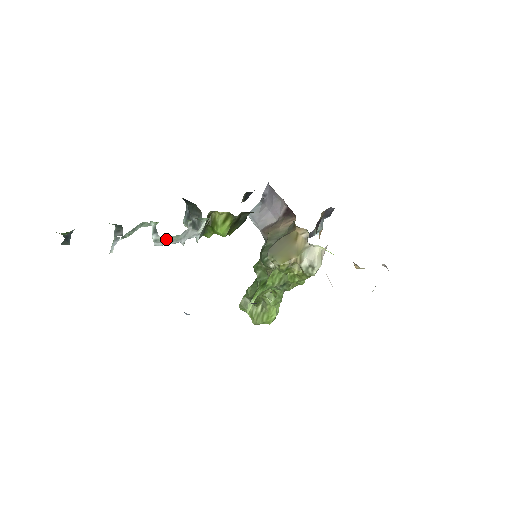
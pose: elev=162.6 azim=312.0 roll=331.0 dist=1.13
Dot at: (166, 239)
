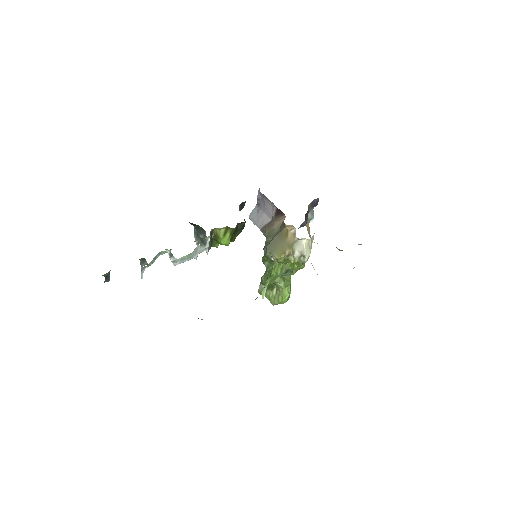
Dot at: (182, 258)
